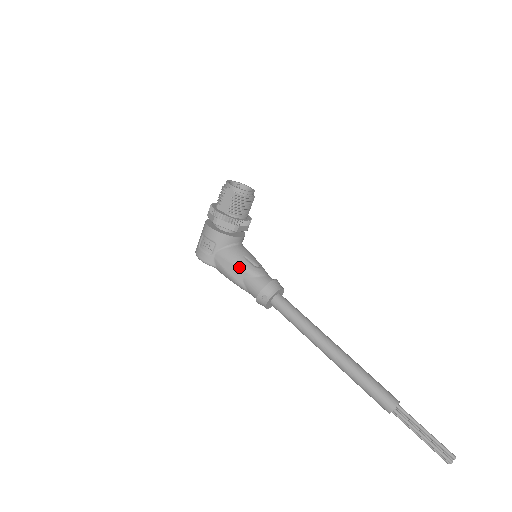
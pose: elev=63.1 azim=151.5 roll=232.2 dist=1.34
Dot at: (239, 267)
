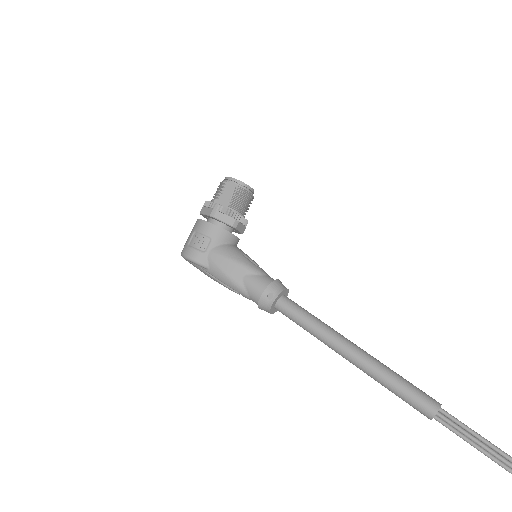
Dot at: (239, 264)
